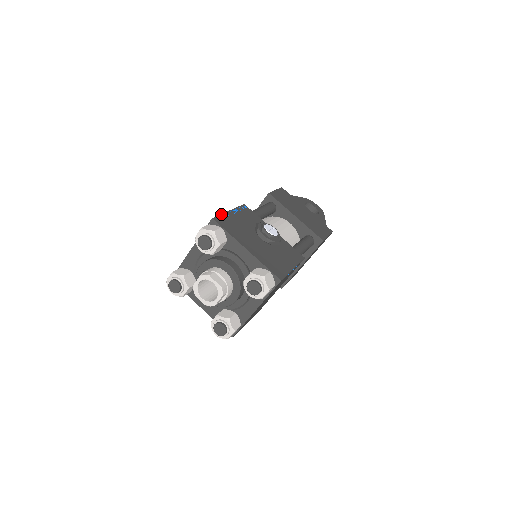
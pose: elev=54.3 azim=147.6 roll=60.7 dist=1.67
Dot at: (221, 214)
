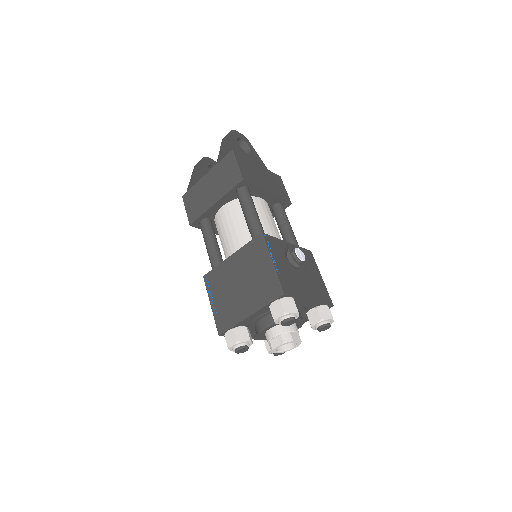
Dot at: (278, 278)
